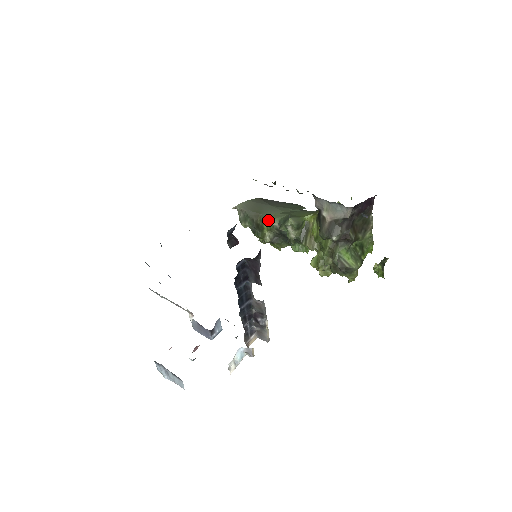
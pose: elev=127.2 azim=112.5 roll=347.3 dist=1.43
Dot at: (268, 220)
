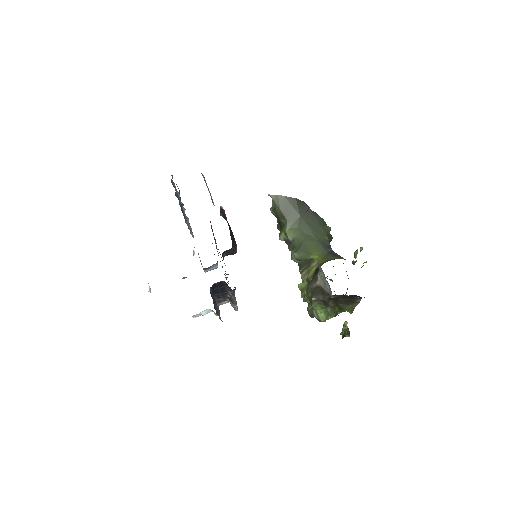
Dot at: (287, 229)
